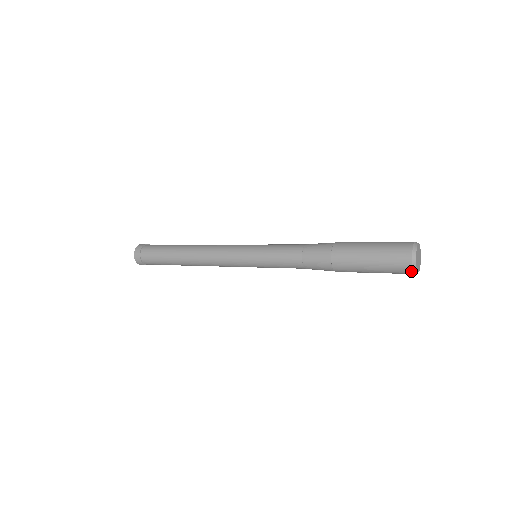
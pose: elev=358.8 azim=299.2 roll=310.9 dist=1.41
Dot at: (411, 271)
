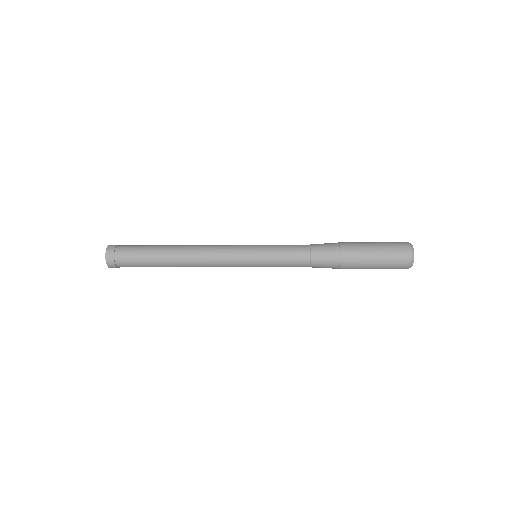
Dot at: (407, 268)
